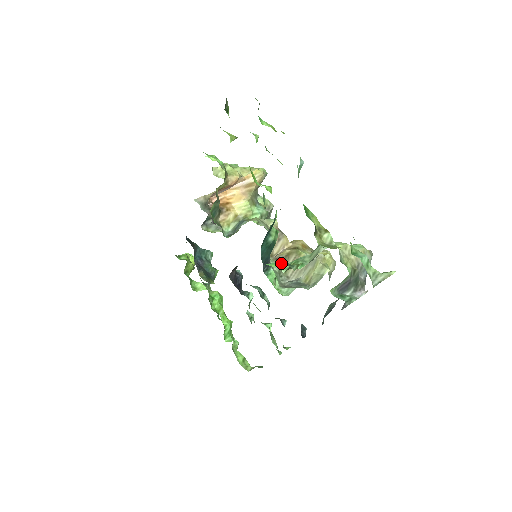
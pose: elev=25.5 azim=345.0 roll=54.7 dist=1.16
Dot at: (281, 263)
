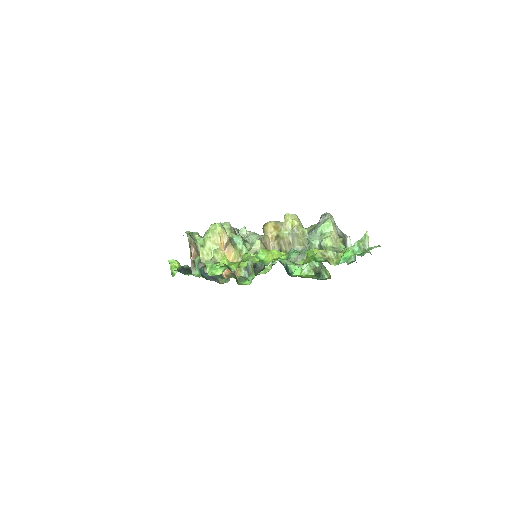
Dot at: occluded
